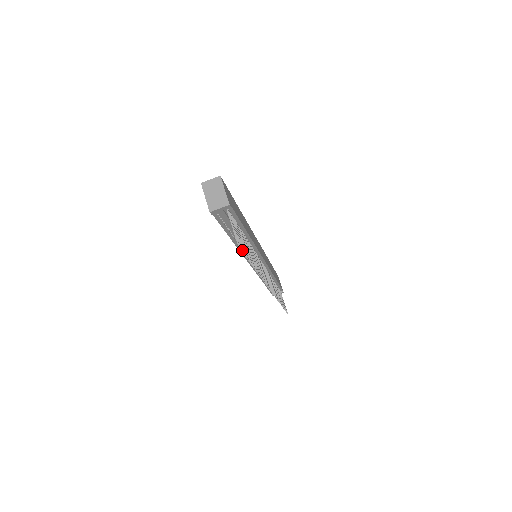
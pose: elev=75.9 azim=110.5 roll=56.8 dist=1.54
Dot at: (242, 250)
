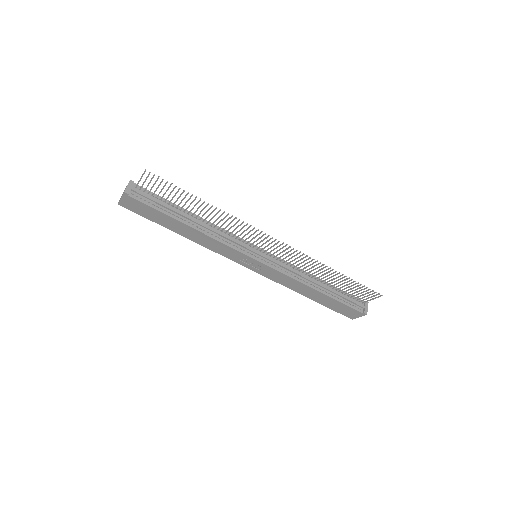
Dot at: (154, 174)
